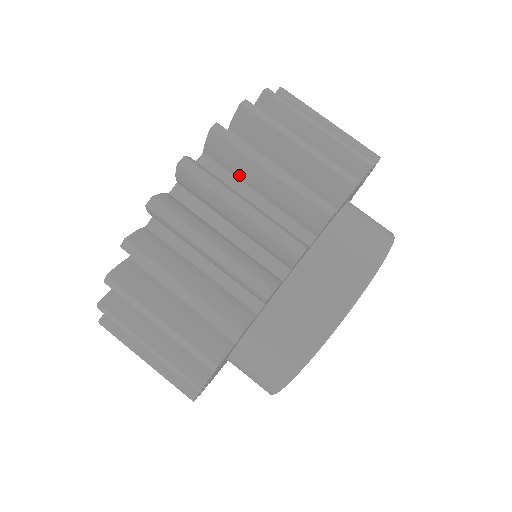
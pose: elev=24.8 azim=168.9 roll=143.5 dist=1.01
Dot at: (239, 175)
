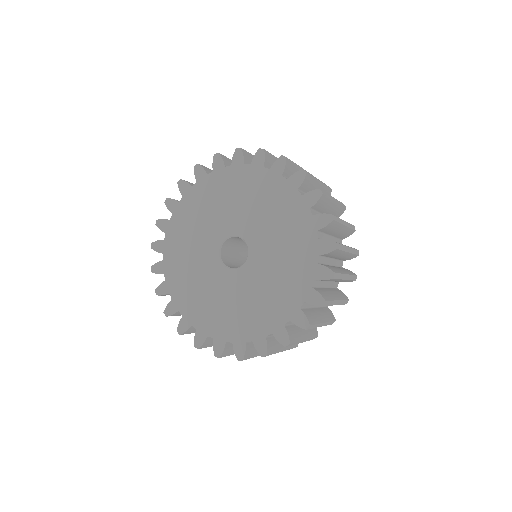
Dot at: occluded
